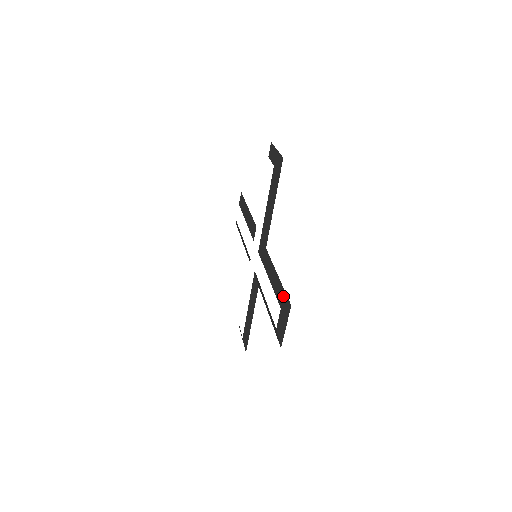
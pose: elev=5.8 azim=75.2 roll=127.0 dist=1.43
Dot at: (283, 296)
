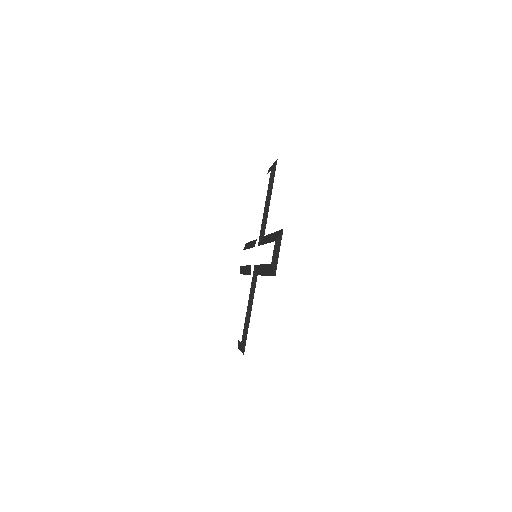
Dot at: (277, 234)
